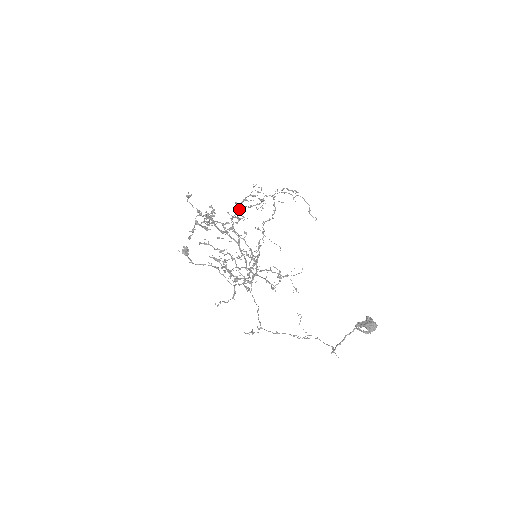
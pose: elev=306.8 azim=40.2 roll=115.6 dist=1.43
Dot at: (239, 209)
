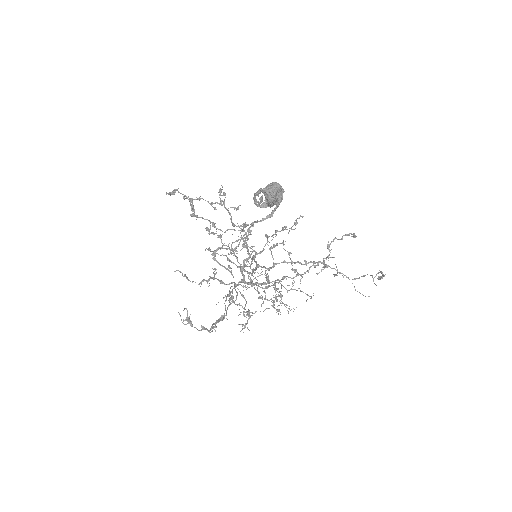
Dot at: occluded
